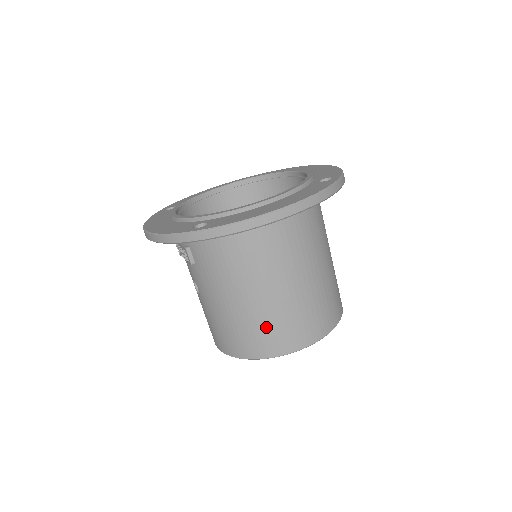
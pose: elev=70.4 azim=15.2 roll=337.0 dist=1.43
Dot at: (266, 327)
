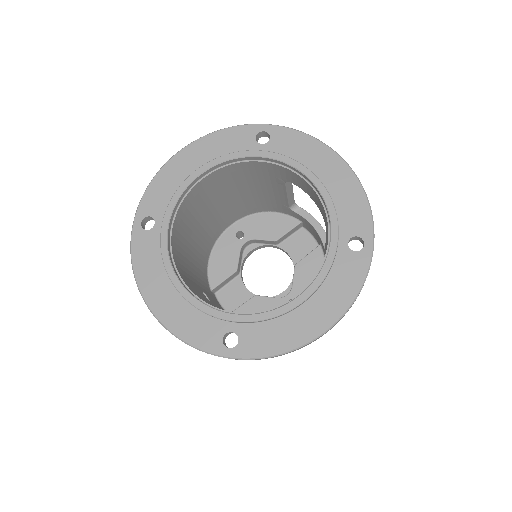
Dot at: occluded
